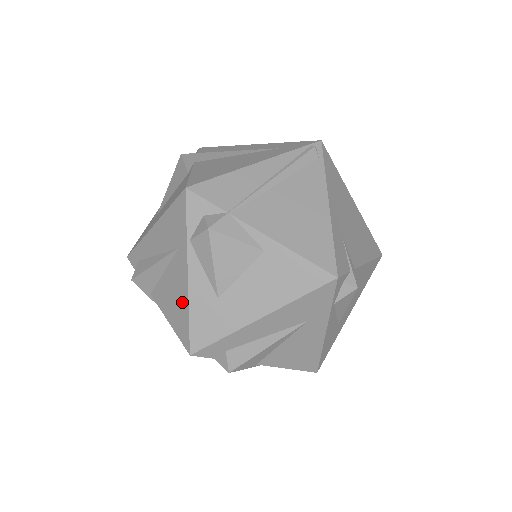
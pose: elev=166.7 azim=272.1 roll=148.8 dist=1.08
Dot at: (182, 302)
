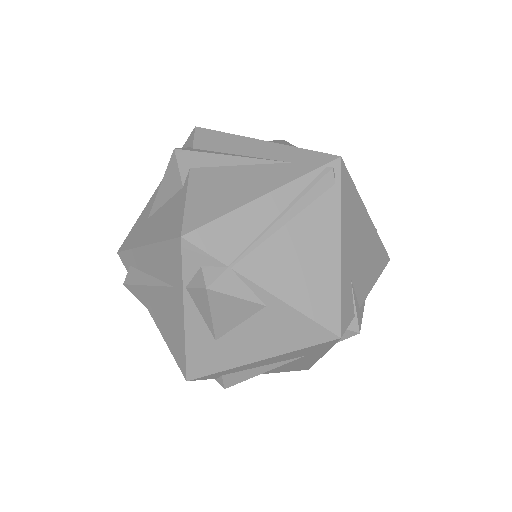
Dot at: (178, 335)
